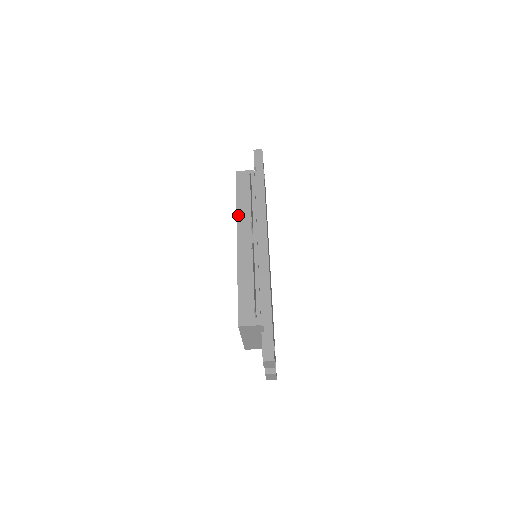
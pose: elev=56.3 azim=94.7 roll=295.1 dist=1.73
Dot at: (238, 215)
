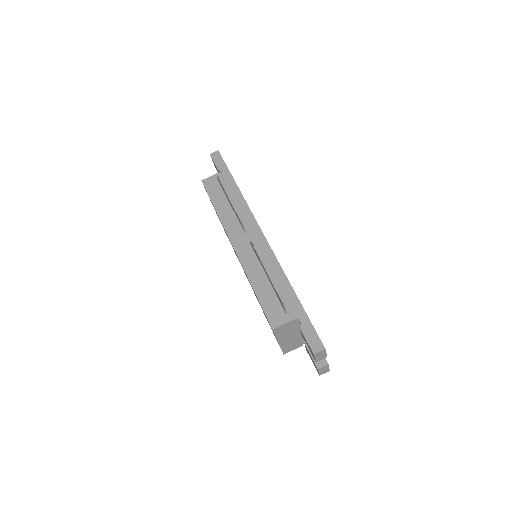
Dot at: (222, 221)
